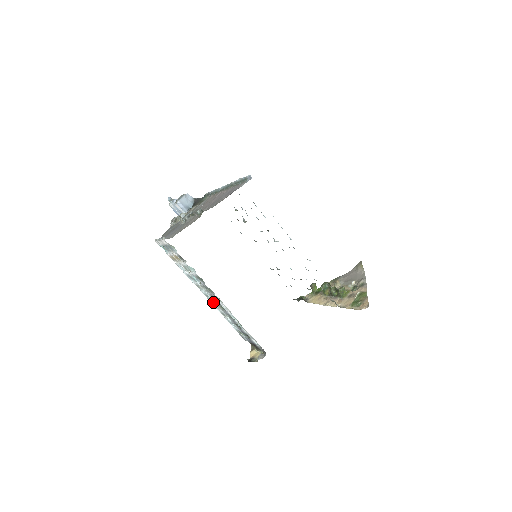
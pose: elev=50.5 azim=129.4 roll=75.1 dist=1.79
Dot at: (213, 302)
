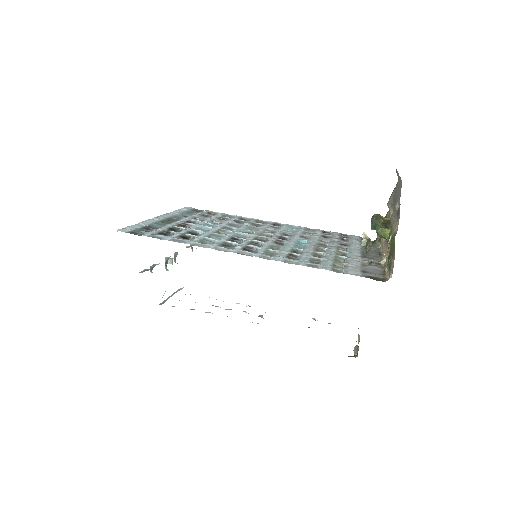
Dot at: occluded
